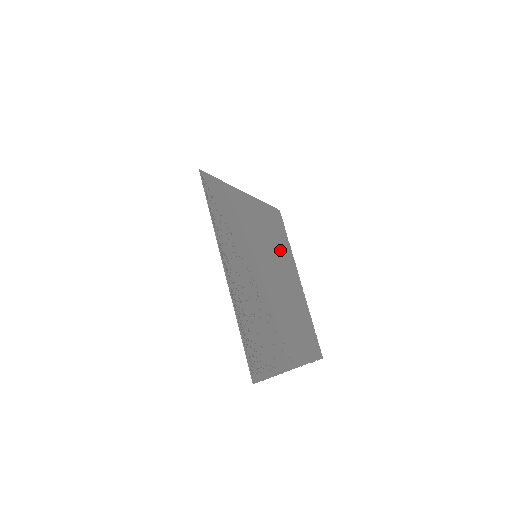
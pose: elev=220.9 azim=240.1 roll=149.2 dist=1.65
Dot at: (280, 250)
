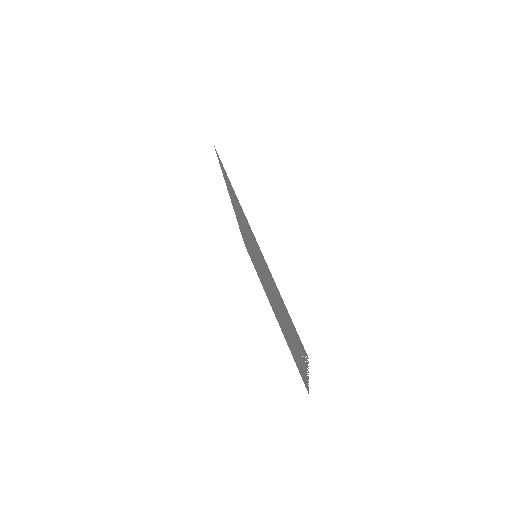
Dot at: occluded
